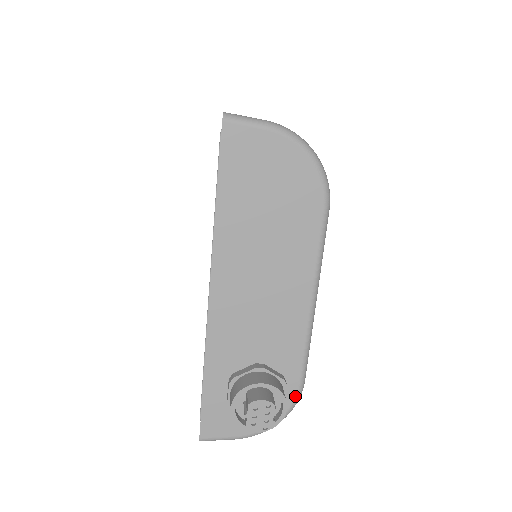
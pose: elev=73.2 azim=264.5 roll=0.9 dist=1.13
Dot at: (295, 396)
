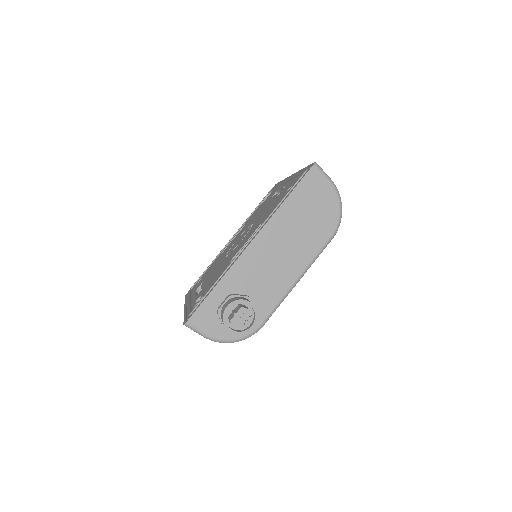
Dot at: (254, 330)
